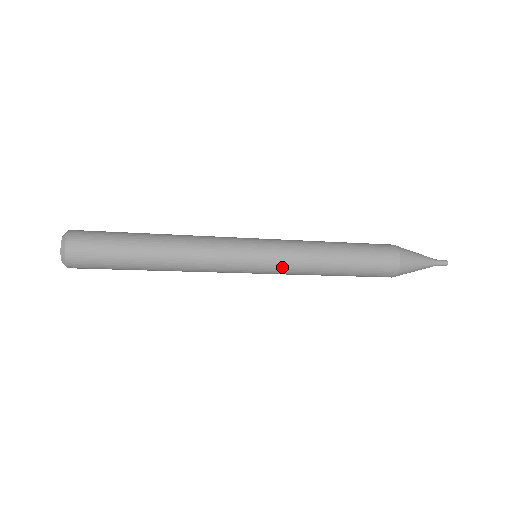
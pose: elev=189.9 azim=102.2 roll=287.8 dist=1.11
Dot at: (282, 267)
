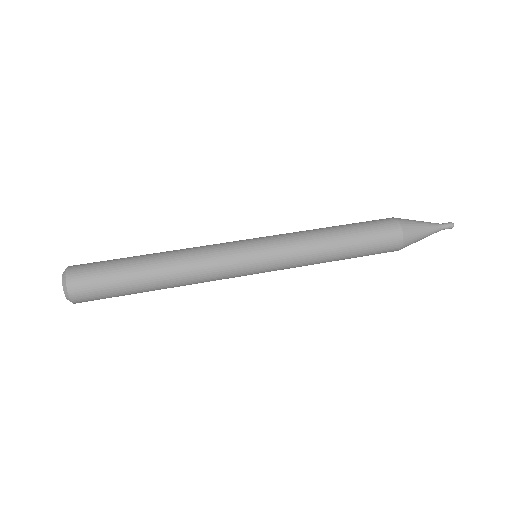
Dot at: occluded
